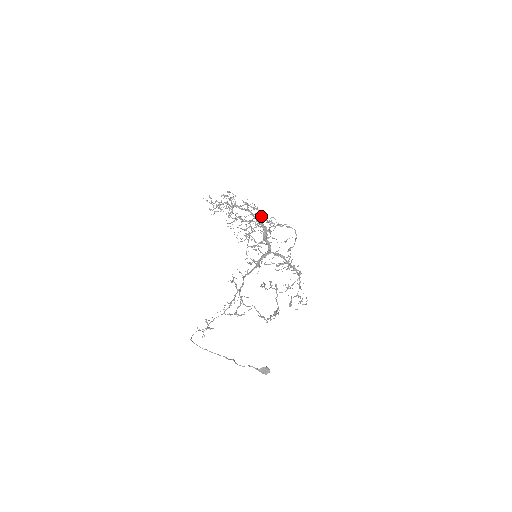
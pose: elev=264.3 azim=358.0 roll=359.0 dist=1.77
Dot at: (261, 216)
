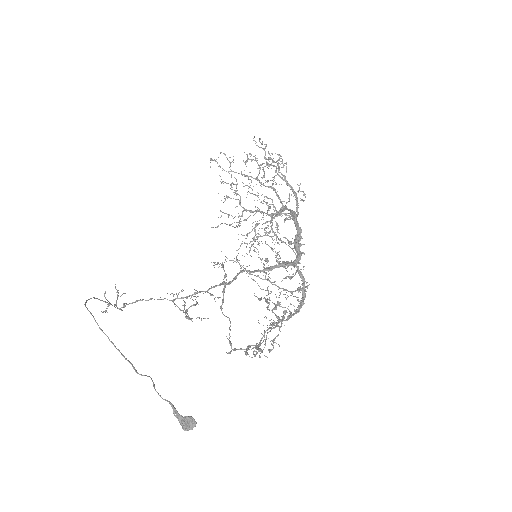
Dot at: (294, 214)
